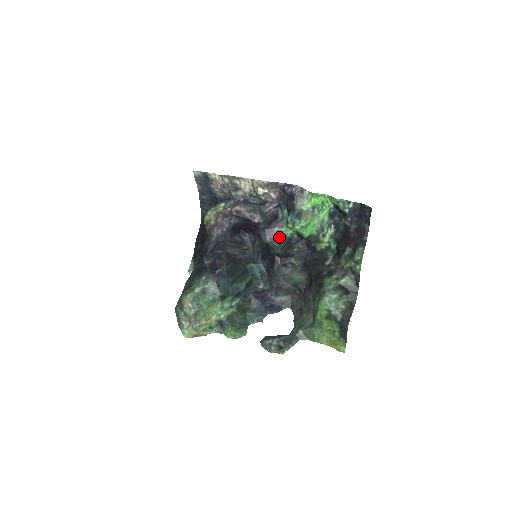
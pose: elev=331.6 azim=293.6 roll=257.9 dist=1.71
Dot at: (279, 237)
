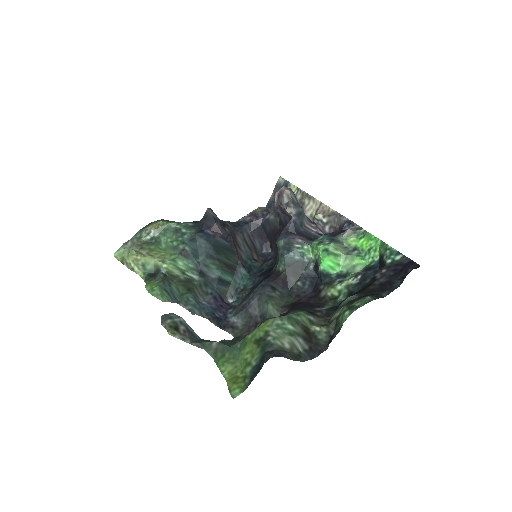
Dot at: (295, 249)
